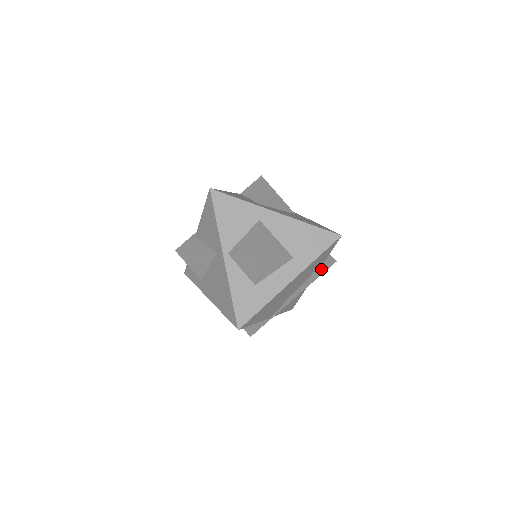
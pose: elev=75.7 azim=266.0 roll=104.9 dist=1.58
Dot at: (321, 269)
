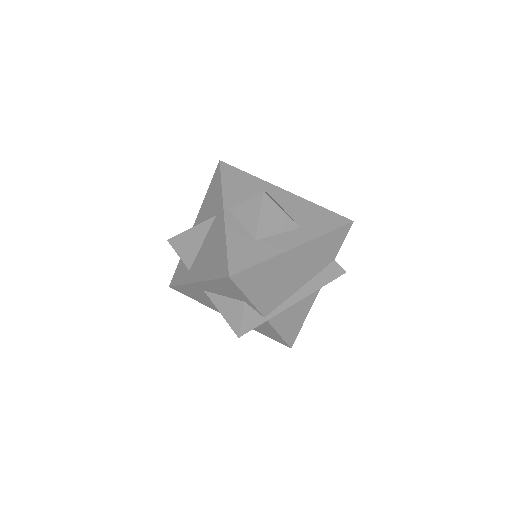
Dot at: (329, 273)
